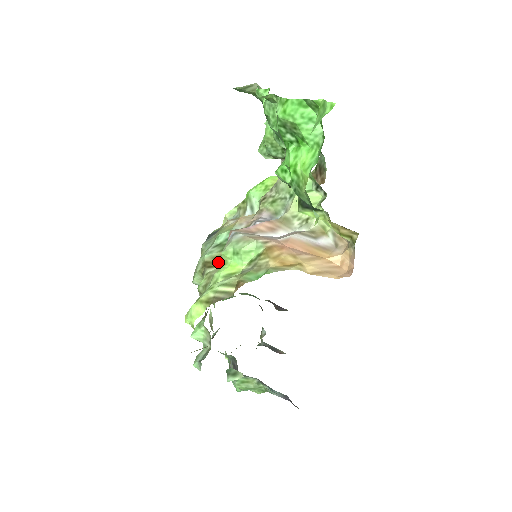
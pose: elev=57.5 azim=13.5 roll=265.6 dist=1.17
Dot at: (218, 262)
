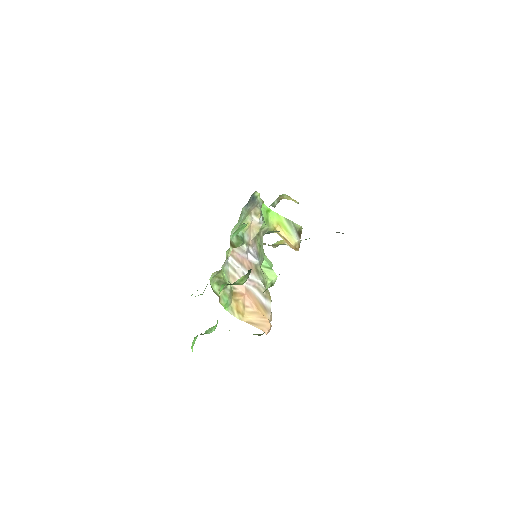
Dot at: occluded
